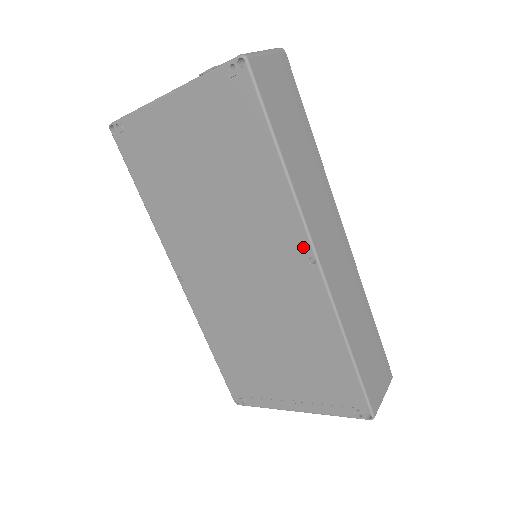
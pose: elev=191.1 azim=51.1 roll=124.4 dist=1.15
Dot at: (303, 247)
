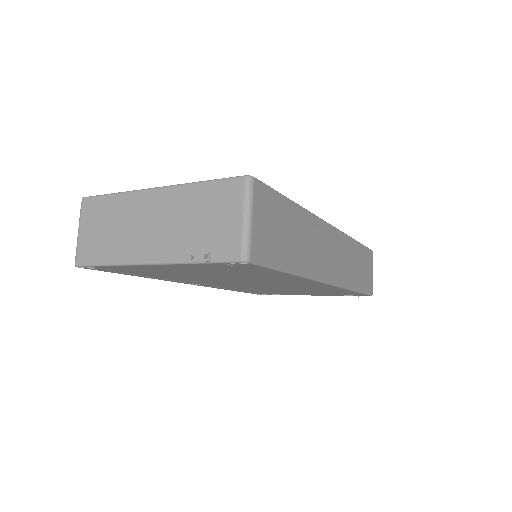
Dot at: occluded
